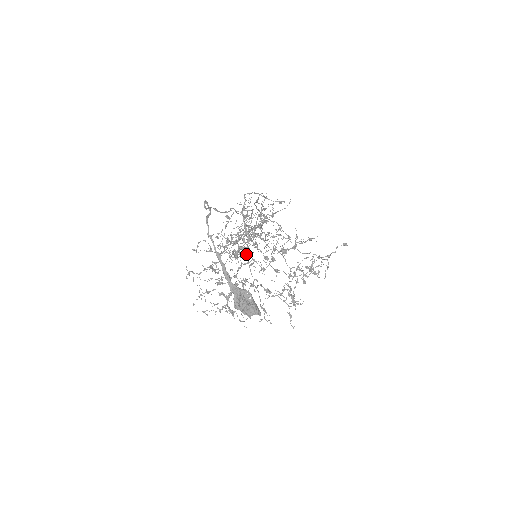
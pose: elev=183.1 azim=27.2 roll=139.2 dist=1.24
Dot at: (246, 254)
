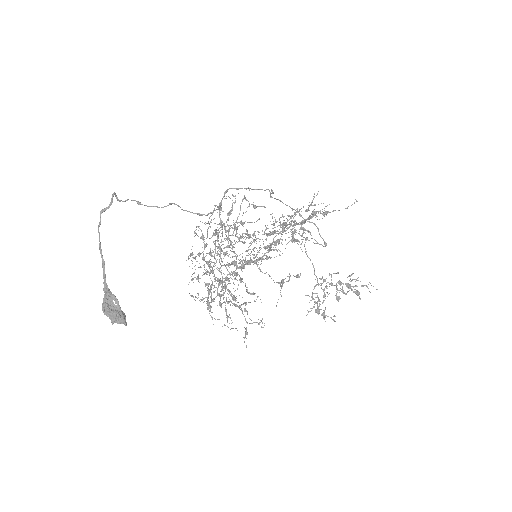
Dot at: (225, 252)
